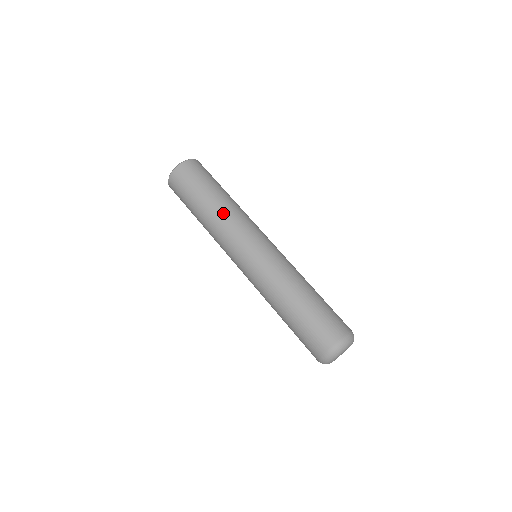
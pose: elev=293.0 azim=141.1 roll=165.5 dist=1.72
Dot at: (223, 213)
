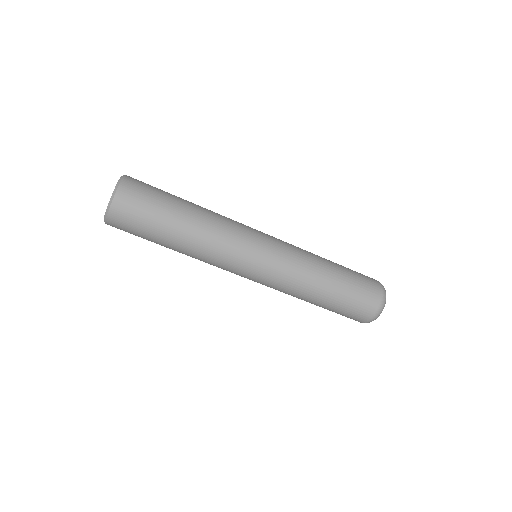
Dot at: (204, 240)
